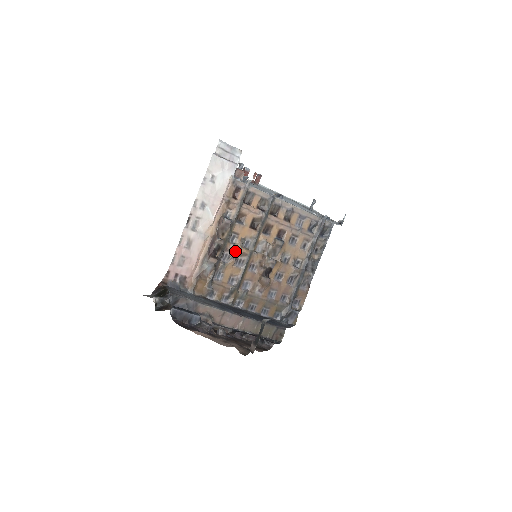
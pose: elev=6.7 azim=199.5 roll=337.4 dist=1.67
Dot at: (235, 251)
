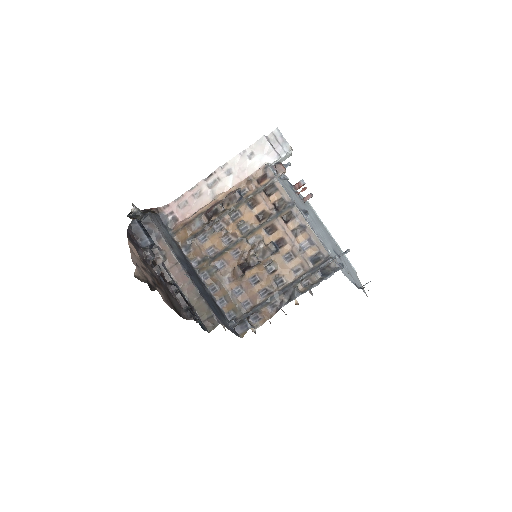
Dot at: (230, 227)
